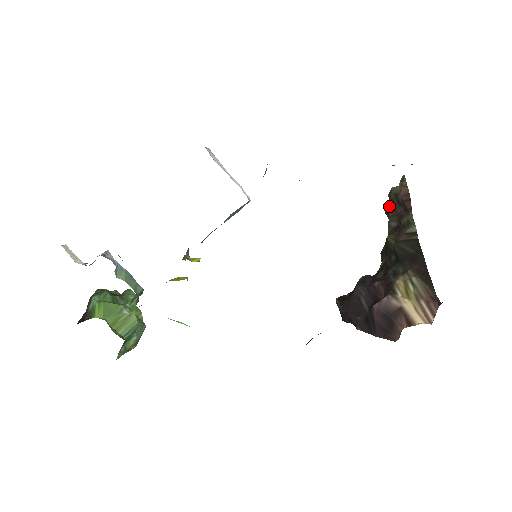
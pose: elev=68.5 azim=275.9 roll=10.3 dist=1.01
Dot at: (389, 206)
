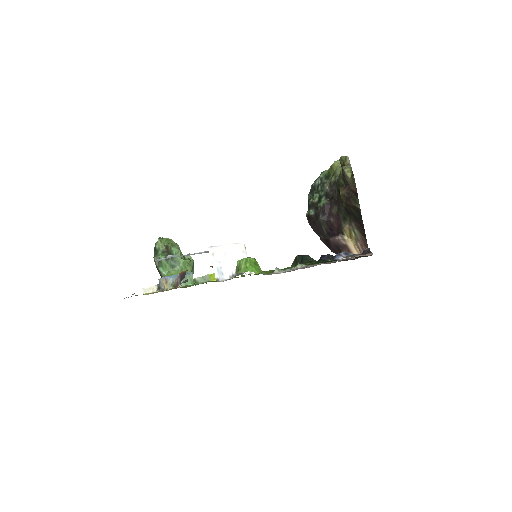
Dot at: occluded
